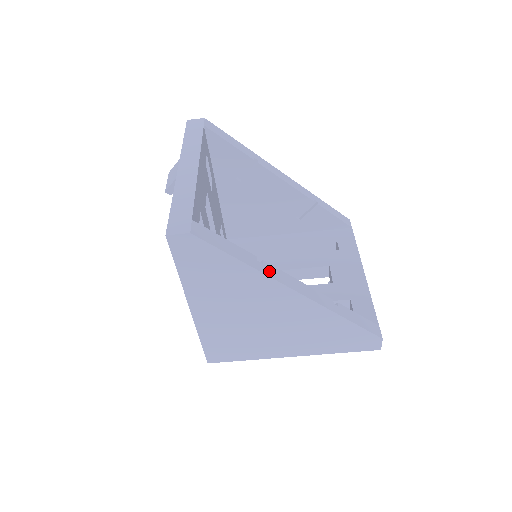
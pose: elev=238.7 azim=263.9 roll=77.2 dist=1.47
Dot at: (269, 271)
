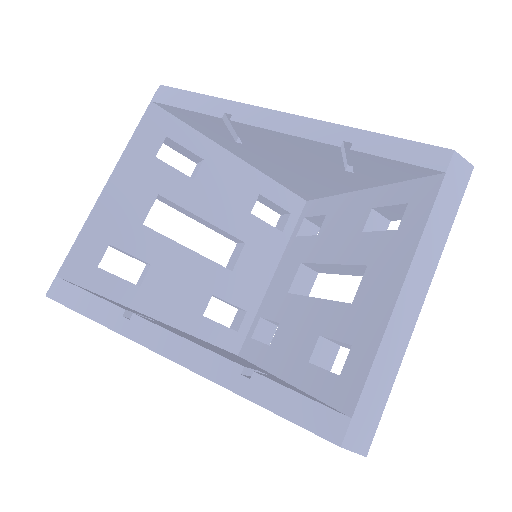
Dot at: (134, 330)
